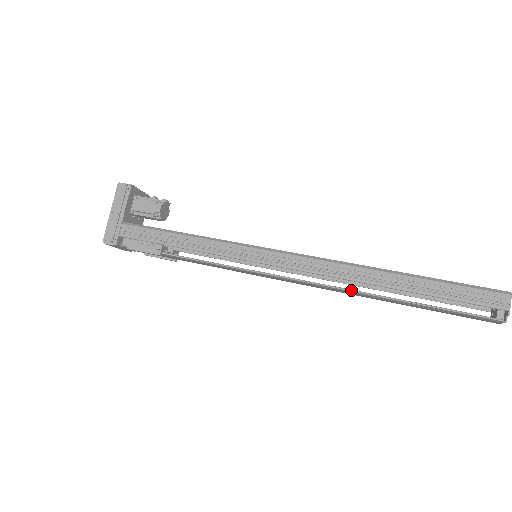
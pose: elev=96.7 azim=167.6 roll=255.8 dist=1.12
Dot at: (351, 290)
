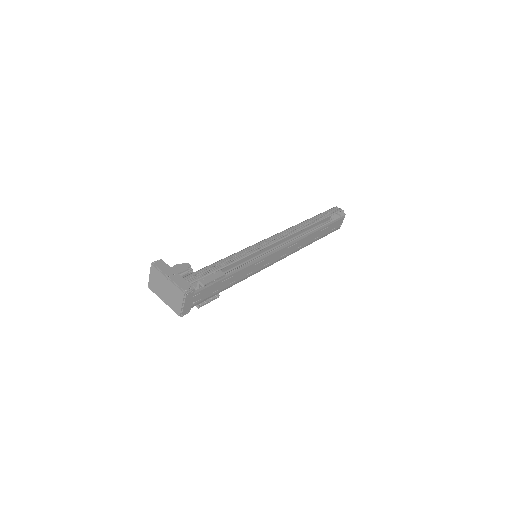
Dot at: (304, 236)
